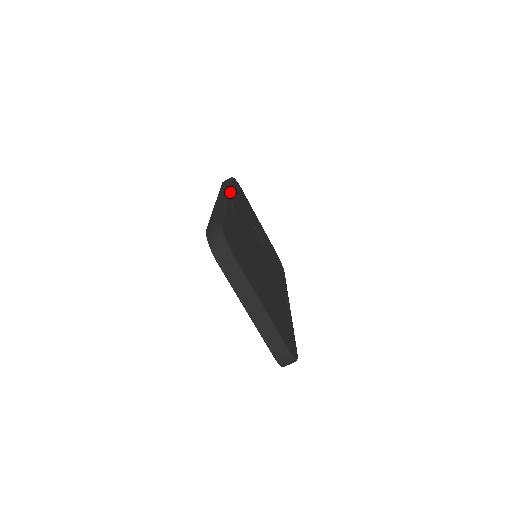
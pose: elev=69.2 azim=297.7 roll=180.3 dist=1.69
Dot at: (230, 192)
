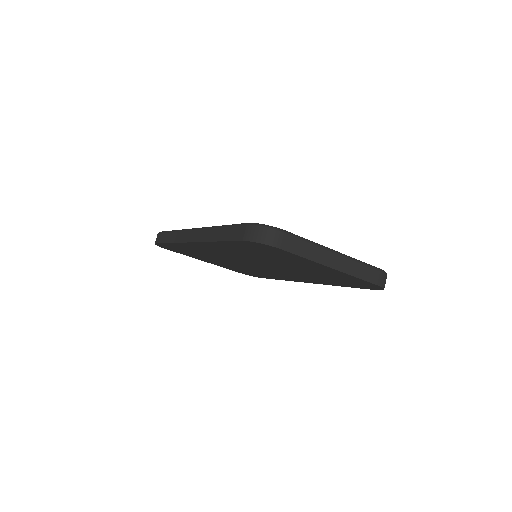
Dot at: (187, 229)
